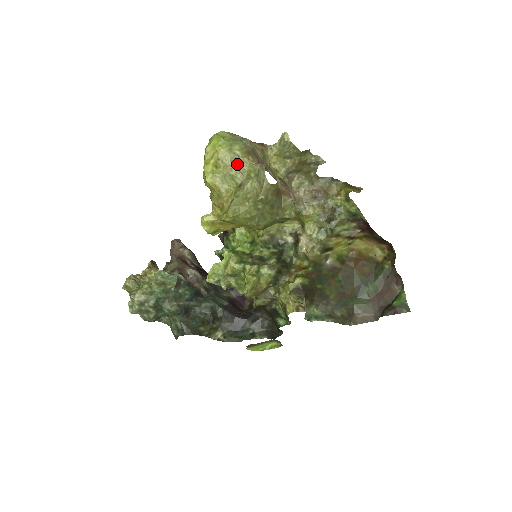
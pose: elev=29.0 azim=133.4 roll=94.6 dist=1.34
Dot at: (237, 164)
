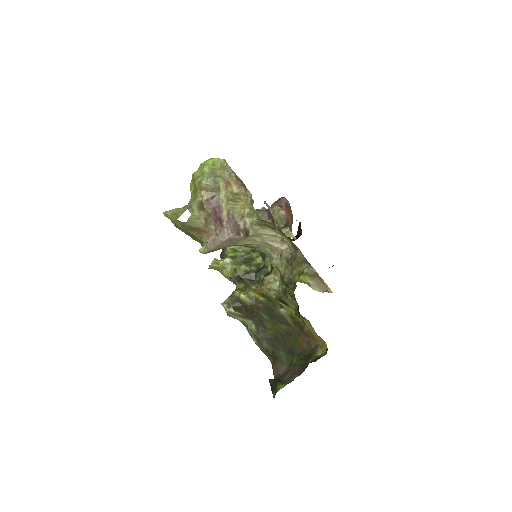
Dot at: (196, 189)
